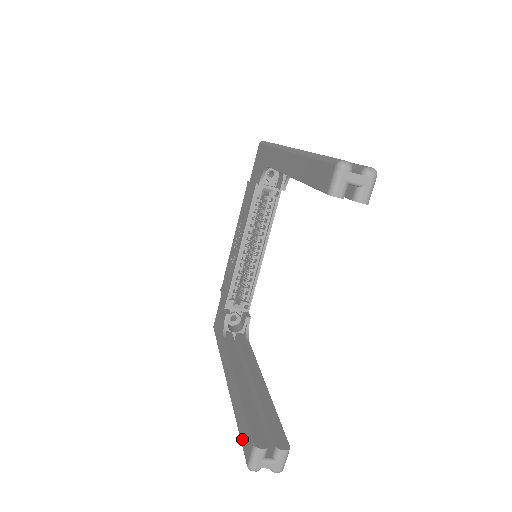
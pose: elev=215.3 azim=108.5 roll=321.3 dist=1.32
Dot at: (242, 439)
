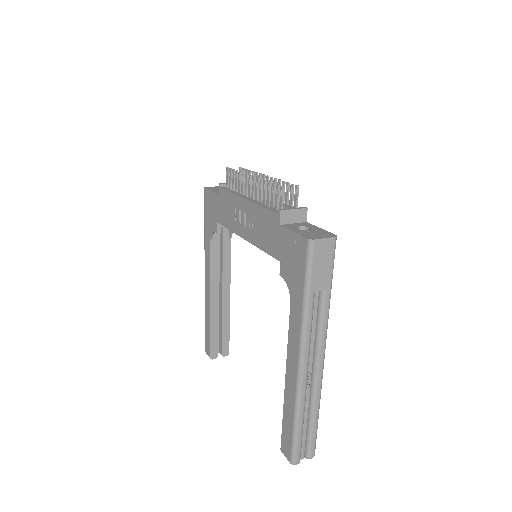
Dot at: (205, 337)
